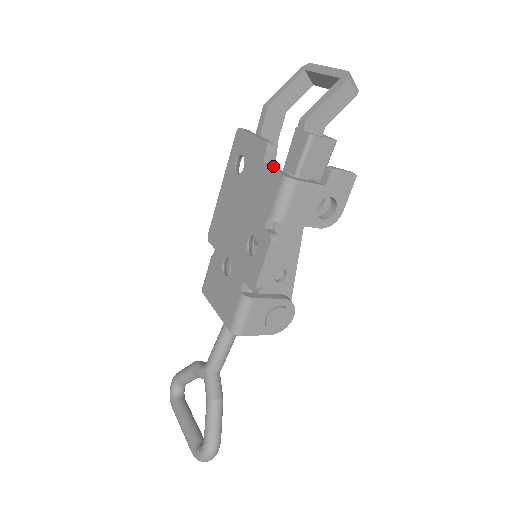
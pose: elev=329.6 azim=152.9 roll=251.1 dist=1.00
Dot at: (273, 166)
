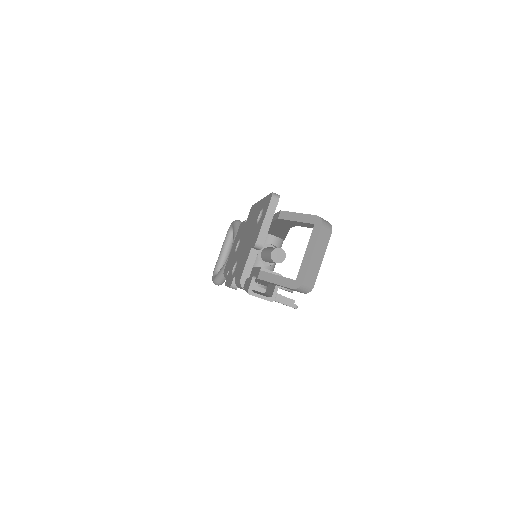
Dot at: (254, 257)
